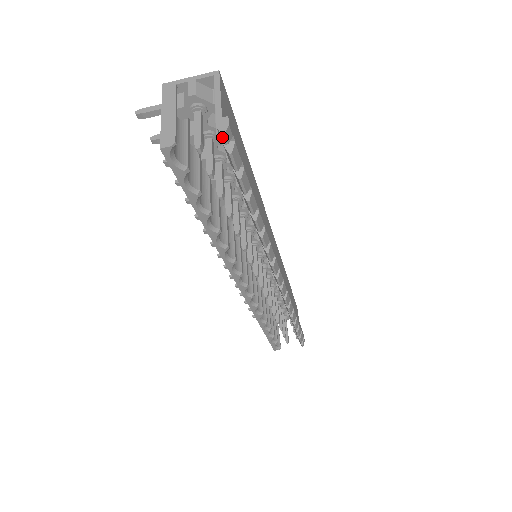
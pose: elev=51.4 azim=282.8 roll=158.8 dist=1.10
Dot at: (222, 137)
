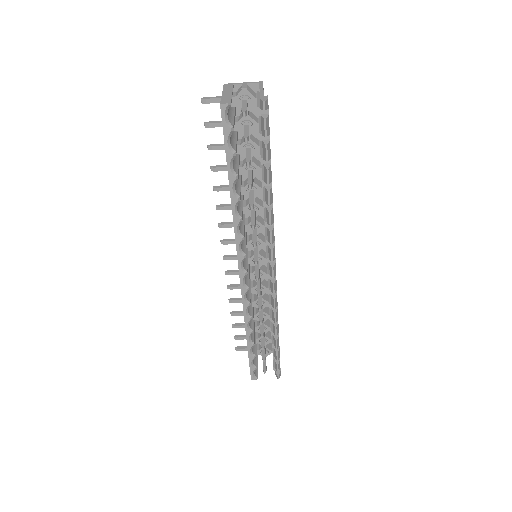
Dot at: (263, 103)
